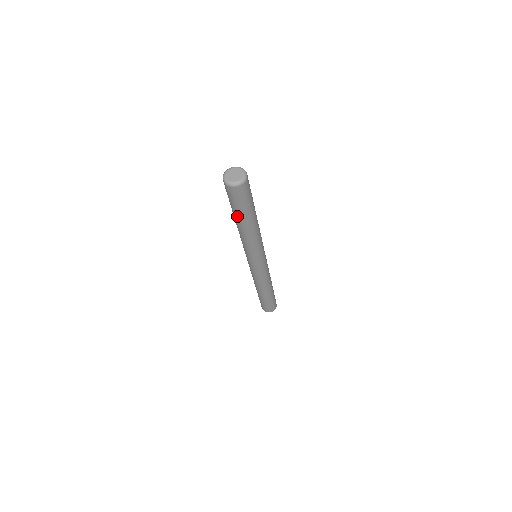
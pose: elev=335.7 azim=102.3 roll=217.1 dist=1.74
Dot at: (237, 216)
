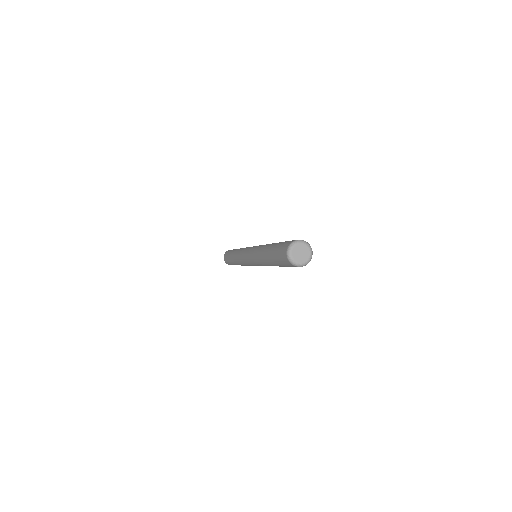
Dot at: occluded
